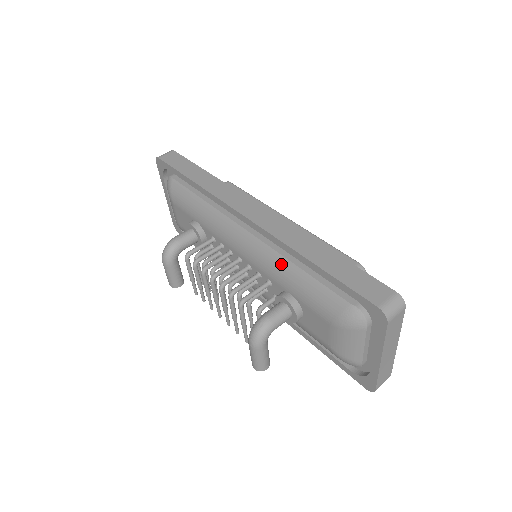
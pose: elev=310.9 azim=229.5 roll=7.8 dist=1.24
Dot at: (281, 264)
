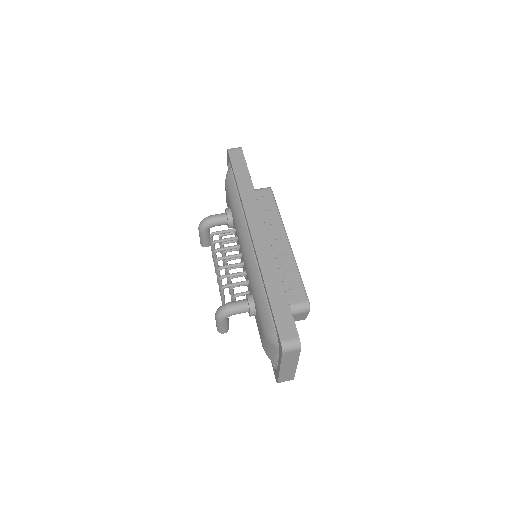
Dot at: (256, 277)
